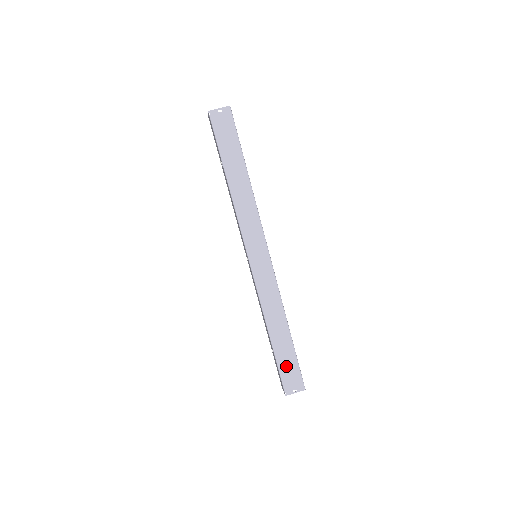
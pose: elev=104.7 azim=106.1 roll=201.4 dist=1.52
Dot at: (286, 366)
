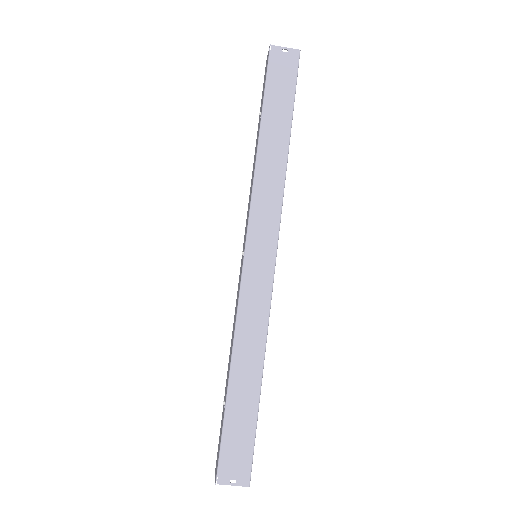
Dot at: (235, 435)
